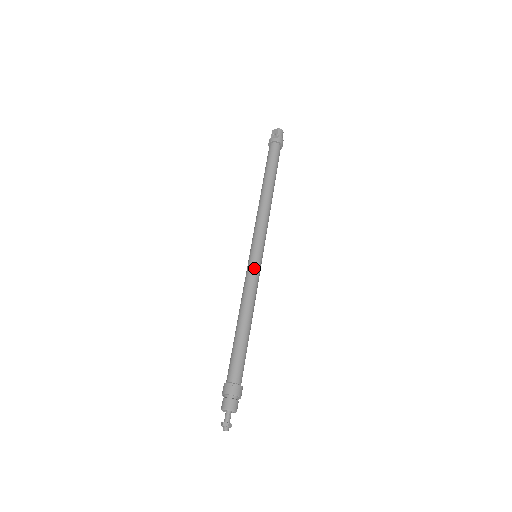
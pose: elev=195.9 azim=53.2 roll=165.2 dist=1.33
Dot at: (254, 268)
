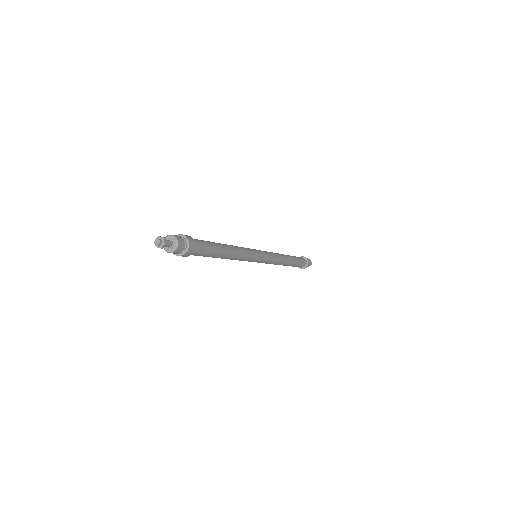
Dot at: (252, 249)
